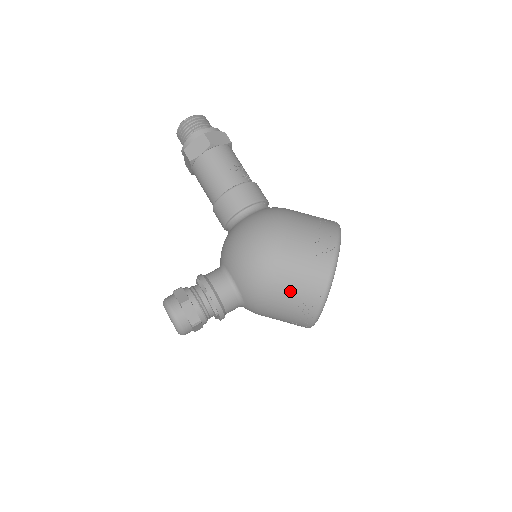
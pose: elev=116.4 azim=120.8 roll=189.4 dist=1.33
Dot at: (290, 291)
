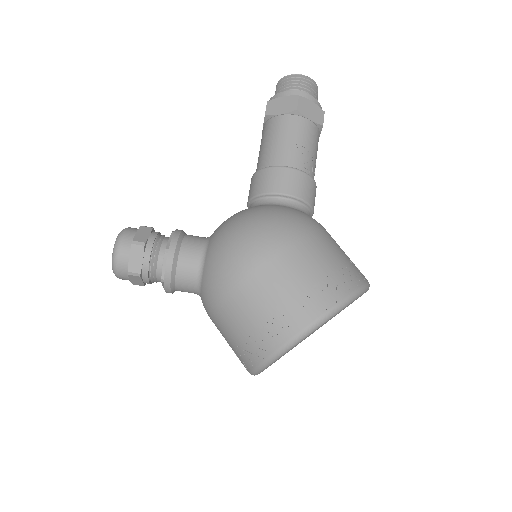
Dot at: (249, 312)
